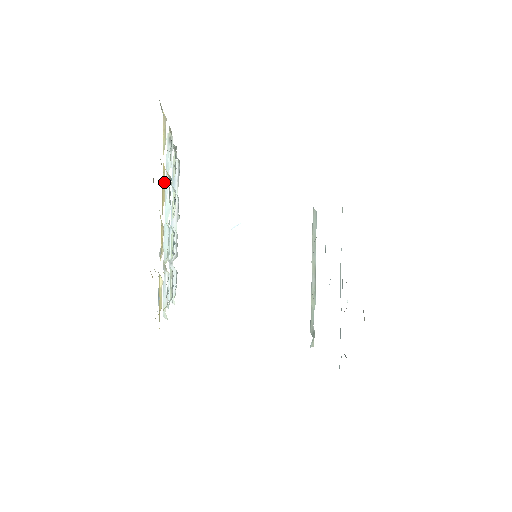
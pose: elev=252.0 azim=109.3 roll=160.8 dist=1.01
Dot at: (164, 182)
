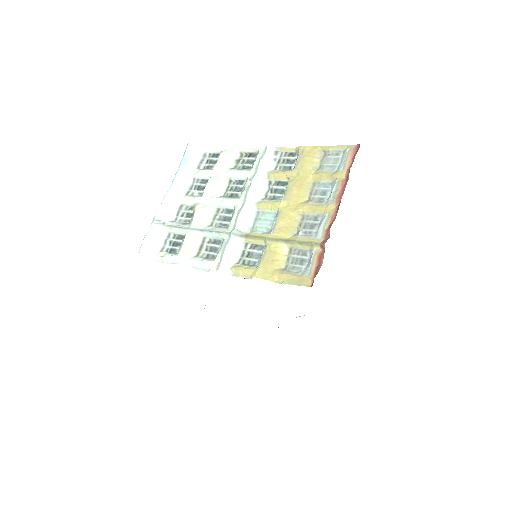
Dot at: (308, 189)
